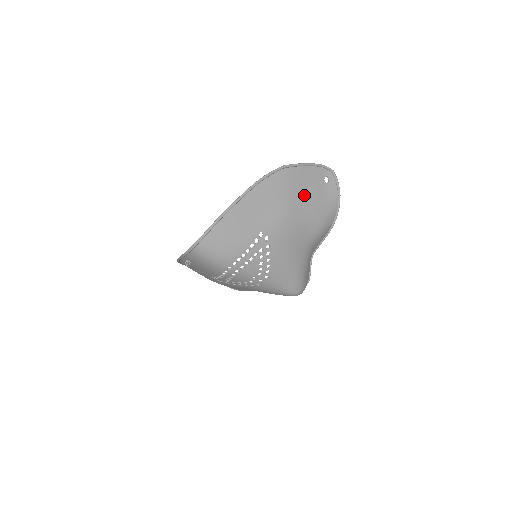
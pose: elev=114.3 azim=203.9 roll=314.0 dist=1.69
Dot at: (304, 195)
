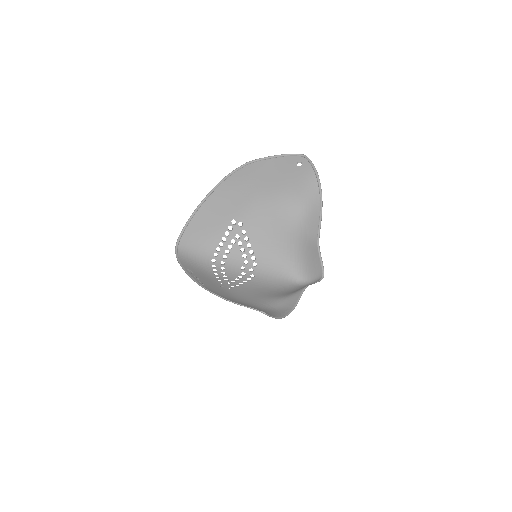
Dot at: (274, 181)
